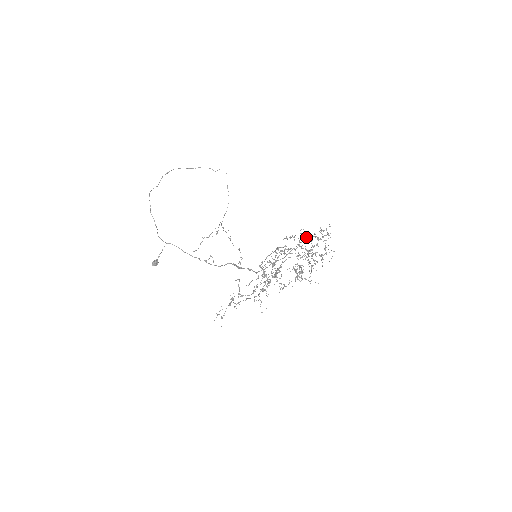
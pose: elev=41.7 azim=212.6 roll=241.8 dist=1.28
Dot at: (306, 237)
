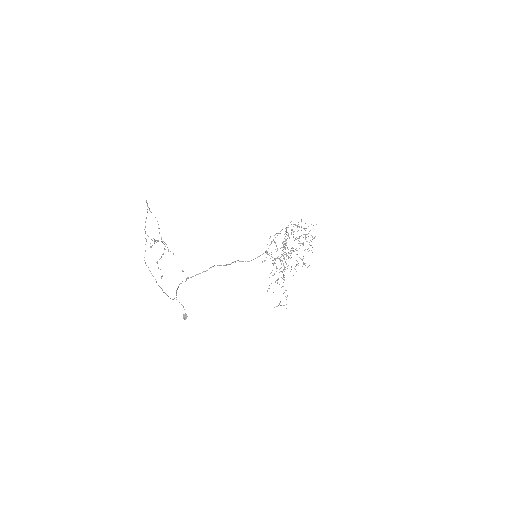
Dot at: occluded
